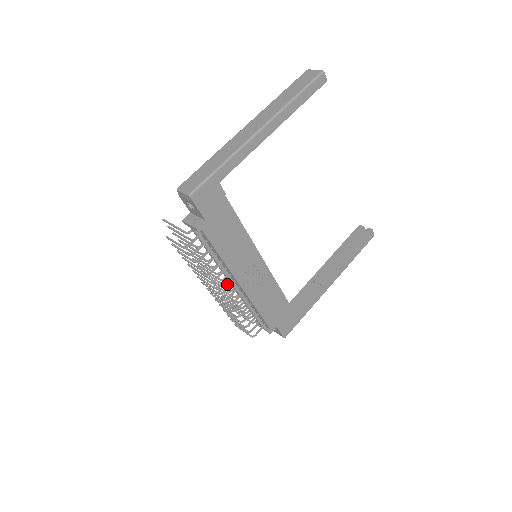
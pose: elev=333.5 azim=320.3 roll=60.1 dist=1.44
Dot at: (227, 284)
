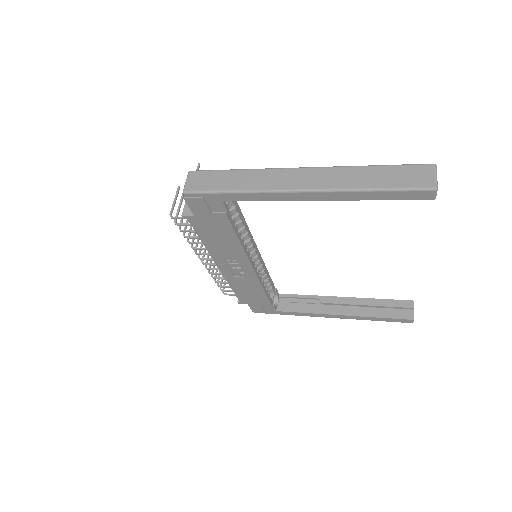
Dot at: occluded
